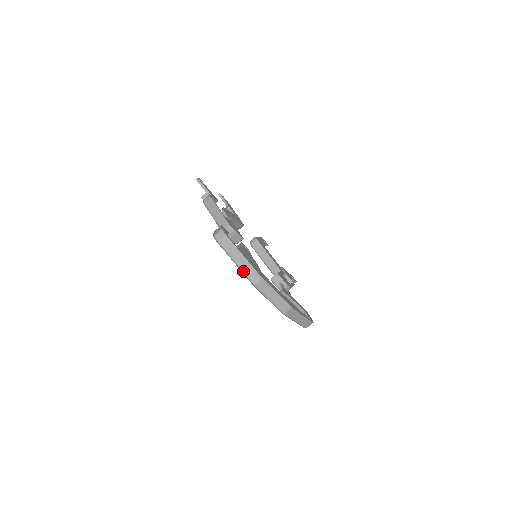
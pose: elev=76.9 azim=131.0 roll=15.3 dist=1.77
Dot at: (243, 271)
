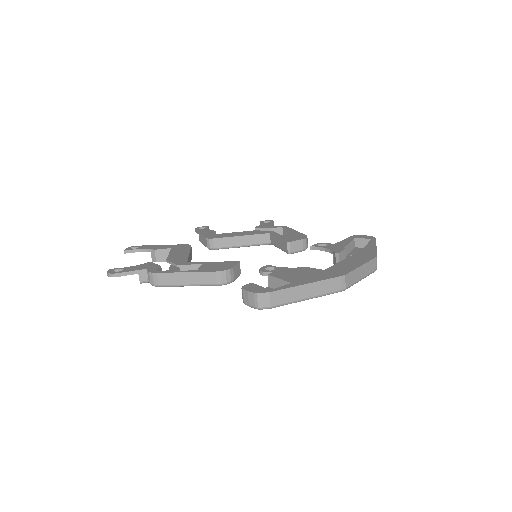
Dot at: (323, 295)
